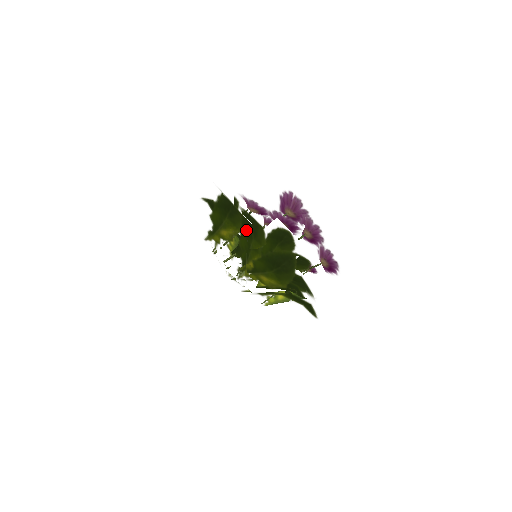
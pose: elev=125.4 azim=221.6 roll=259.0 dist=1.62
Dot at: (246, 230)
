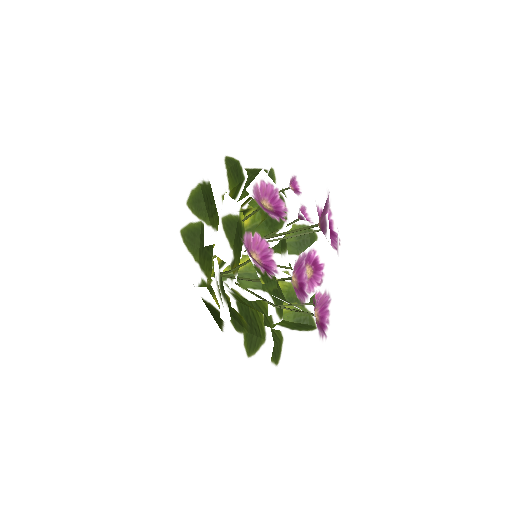
Dot at: occluded
